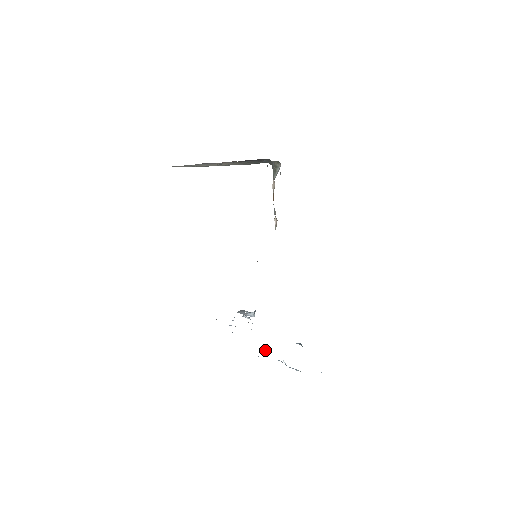
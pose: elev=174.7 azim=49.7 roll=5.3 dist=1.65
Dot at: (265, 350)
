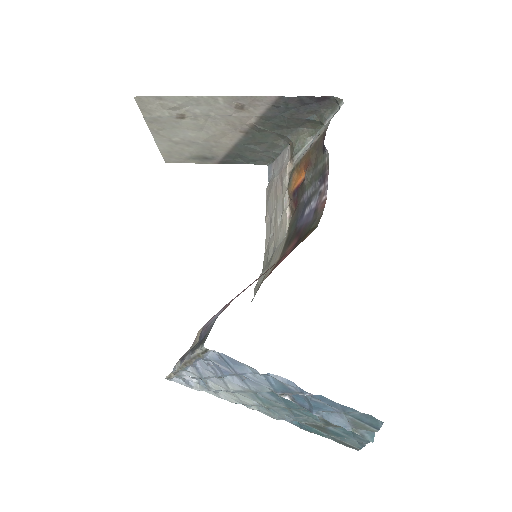
Dot at: (288, 399)
